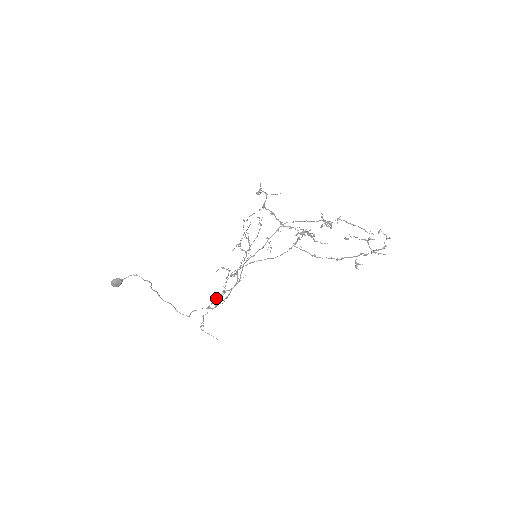
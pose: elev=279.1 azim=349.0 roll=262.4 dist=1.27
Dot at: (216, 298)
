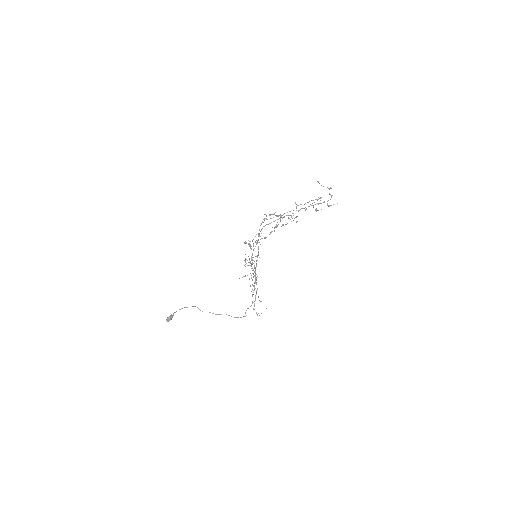
Dot at: (252, 295)
